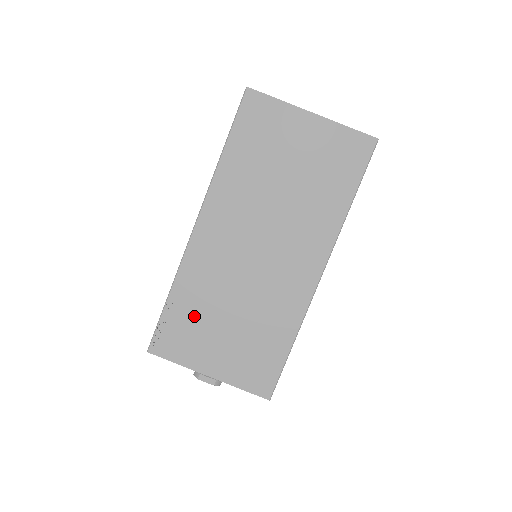
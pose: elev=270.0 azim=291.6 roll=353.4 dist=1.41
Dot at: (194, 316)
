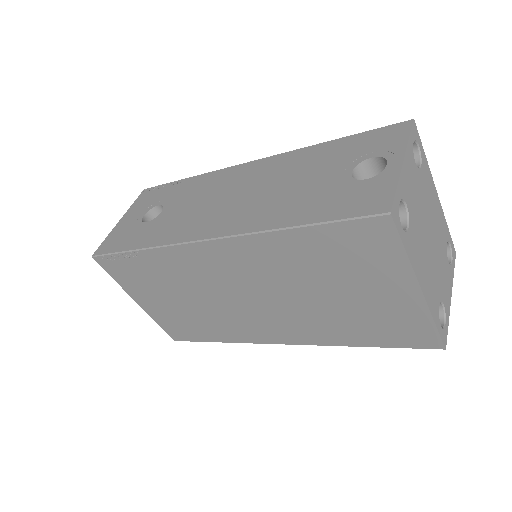
Dot at: (151, 276)
